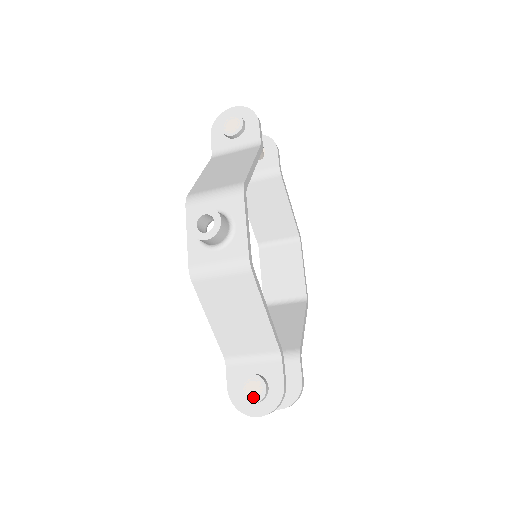
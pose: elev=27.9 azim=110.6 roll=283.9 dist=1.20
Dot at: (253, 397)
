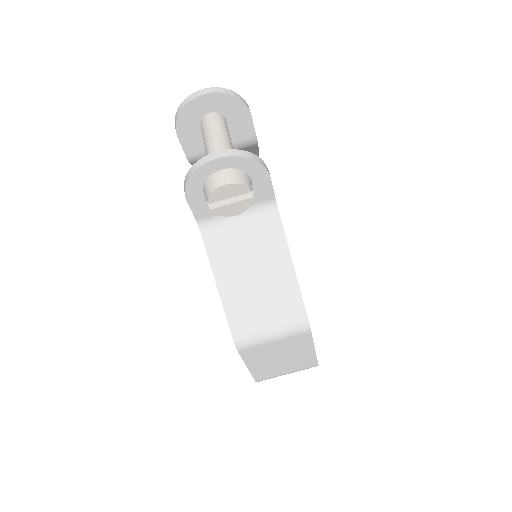
Dot at: occluded
